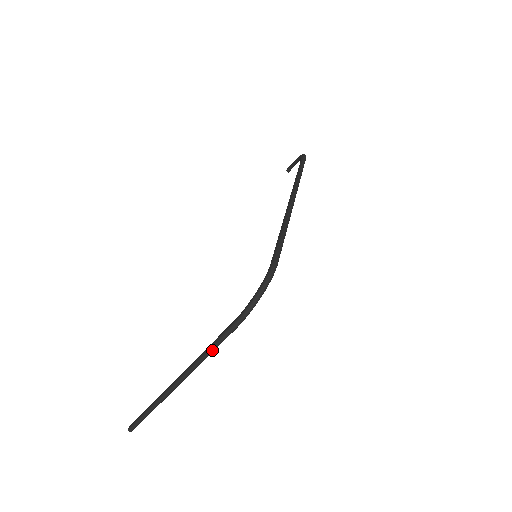
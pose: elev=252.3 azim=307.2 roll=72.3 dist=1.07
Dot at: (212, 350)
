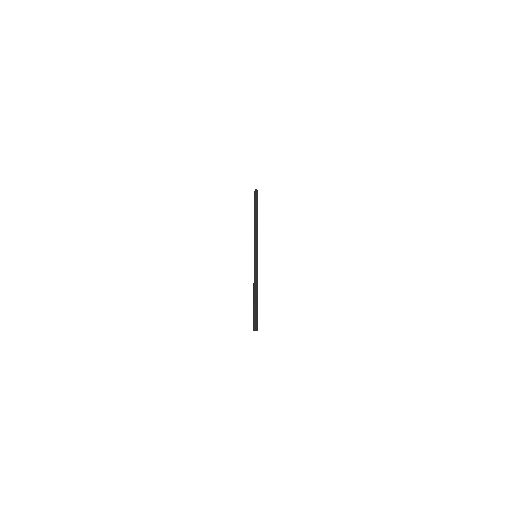
Dot at: (256, 218)
